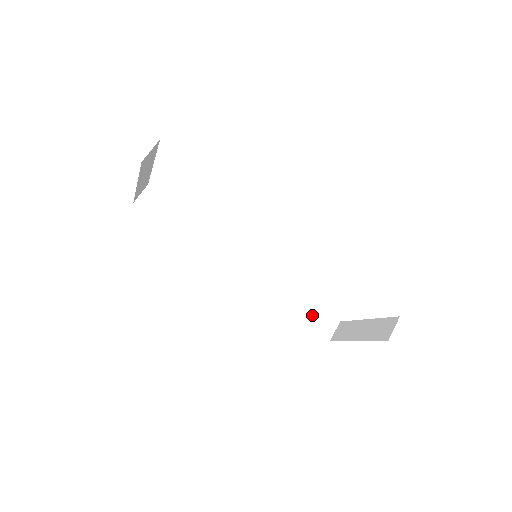
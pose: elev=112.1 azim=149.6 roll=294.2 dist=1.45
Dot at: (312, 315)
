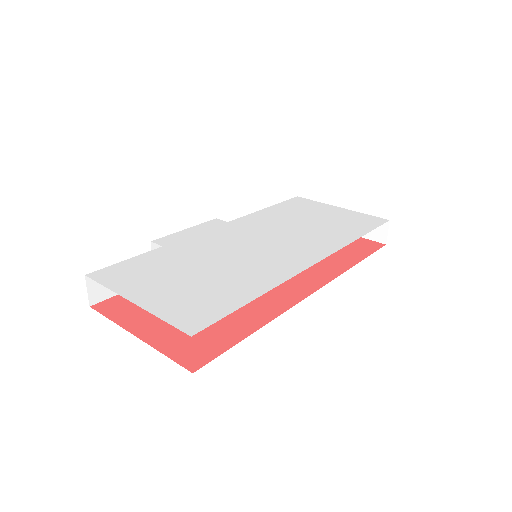
Dot at: occluded
